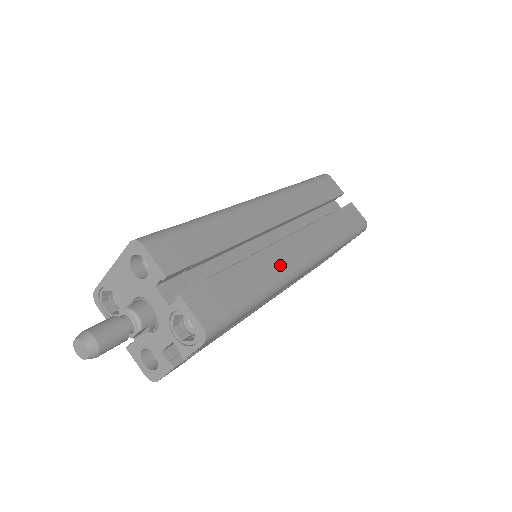
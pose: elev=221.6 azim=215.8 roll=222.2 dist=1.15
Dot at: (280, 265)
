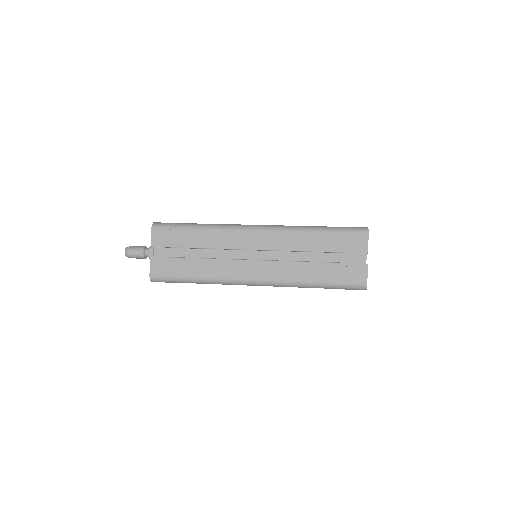
Dot at: occluded
